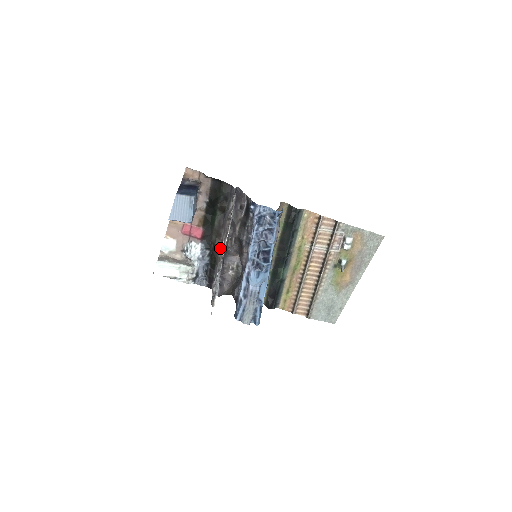
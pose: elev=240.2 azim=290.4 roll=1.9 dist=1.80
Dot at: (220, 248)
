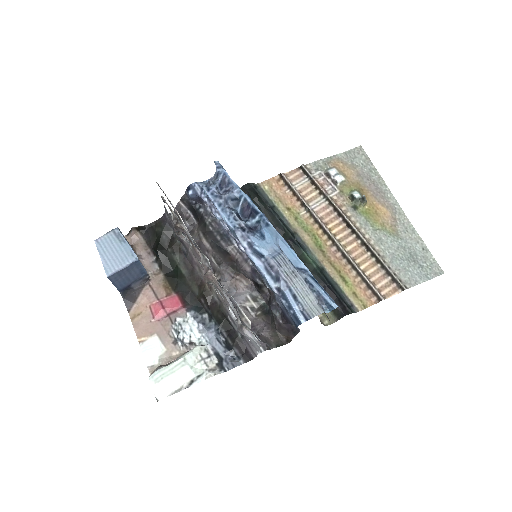
Dot at: occluded
